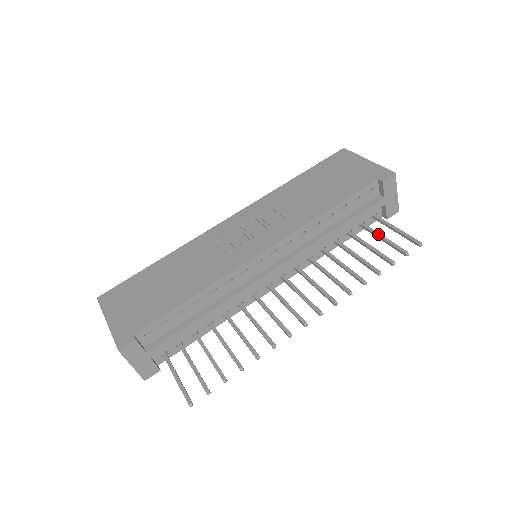
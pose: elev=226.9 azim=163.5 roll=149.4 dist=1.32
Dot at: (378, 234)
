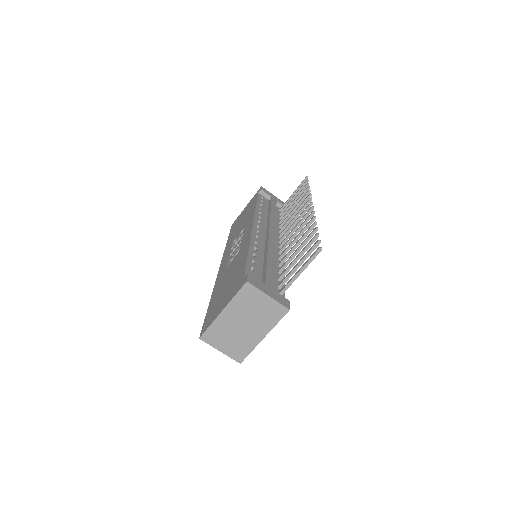
Dot at: (290, 201)
